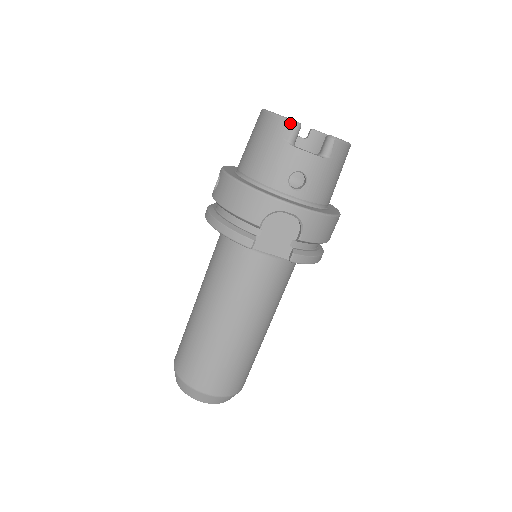
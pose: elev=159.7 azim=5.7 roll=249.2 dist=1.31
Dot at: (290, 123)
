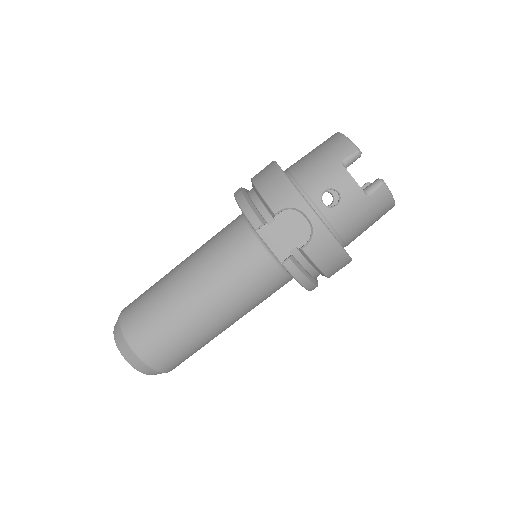
Dot at: (353, 147)
